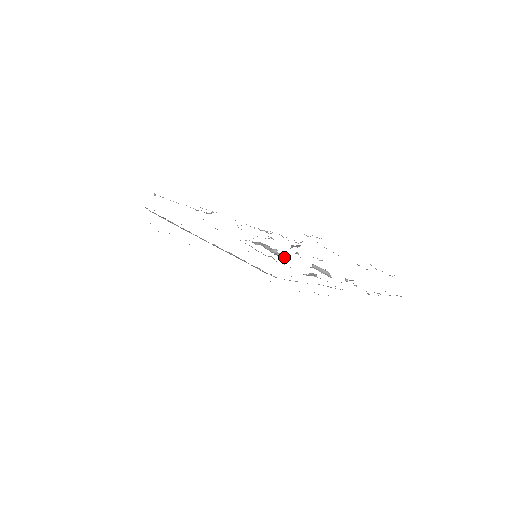
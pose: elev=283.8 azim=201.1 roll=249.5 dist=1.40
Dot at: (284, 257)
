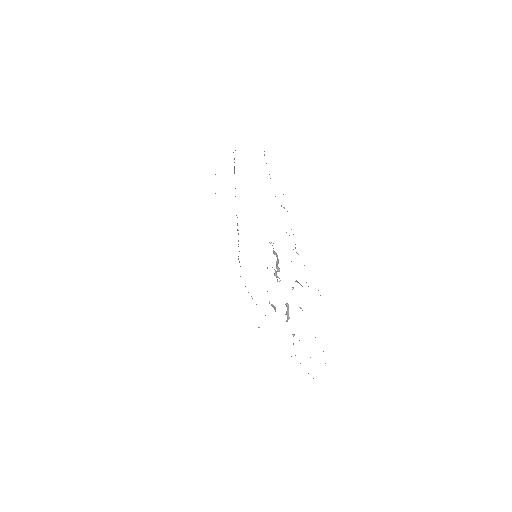
Dot at: occluded
